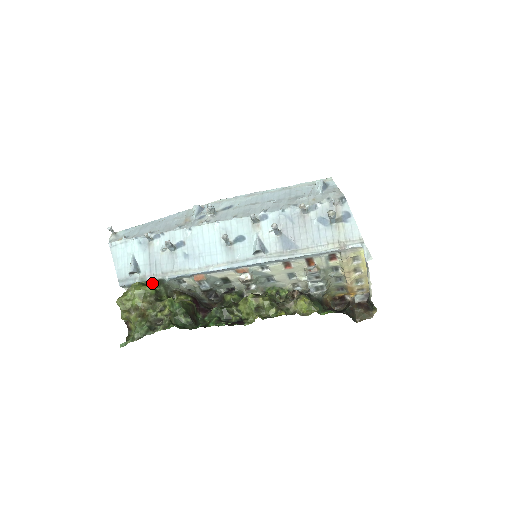
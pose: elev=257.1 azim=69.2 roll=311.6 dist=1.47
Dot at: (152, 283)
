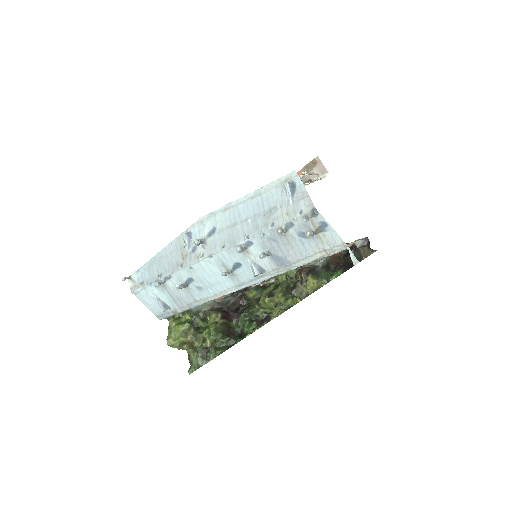
Dot at: (184, 314)
